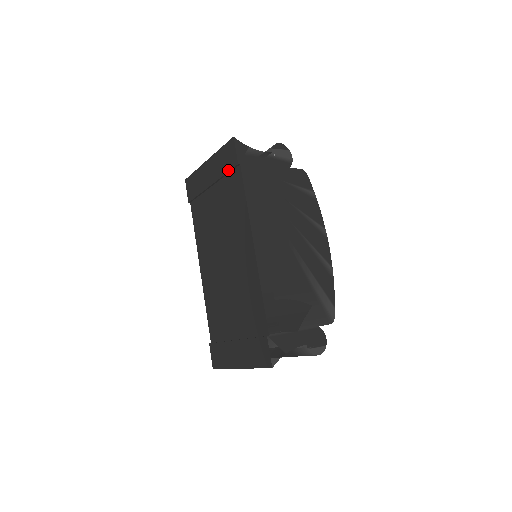
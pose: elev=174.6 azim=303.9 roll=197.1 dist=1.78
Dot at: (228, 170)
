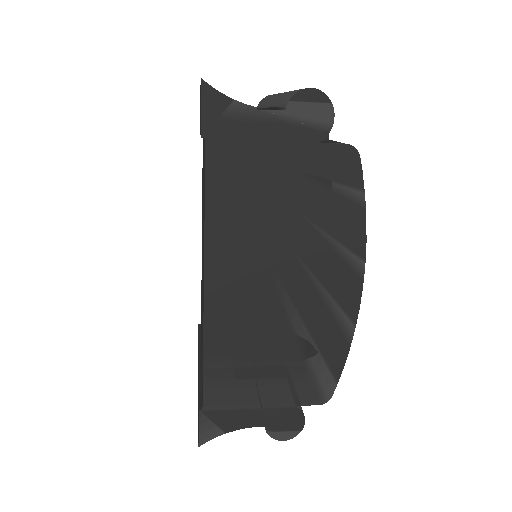
Dot at: occluded
